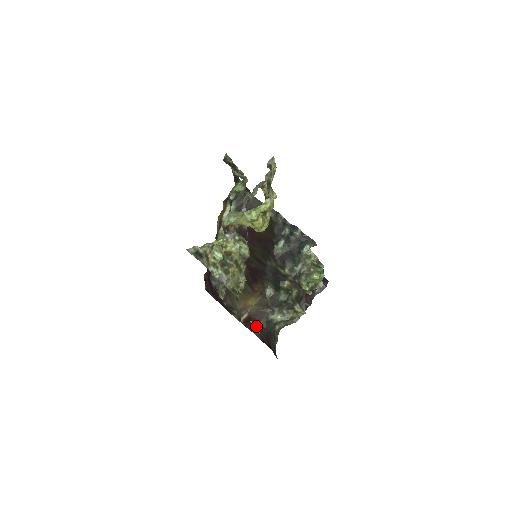
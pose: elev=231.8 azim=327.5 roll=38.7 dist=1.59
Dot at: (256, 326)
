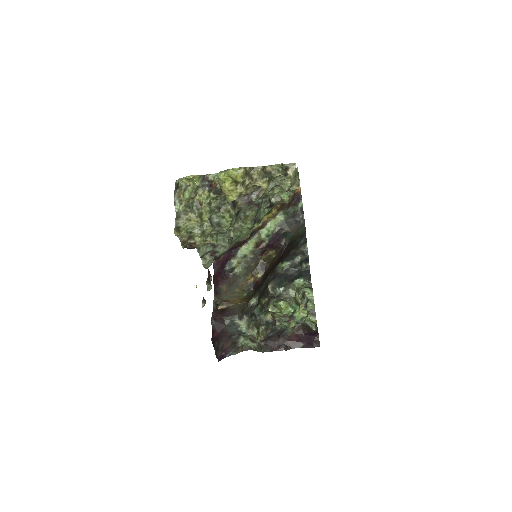
Dot at: (220, 316)
